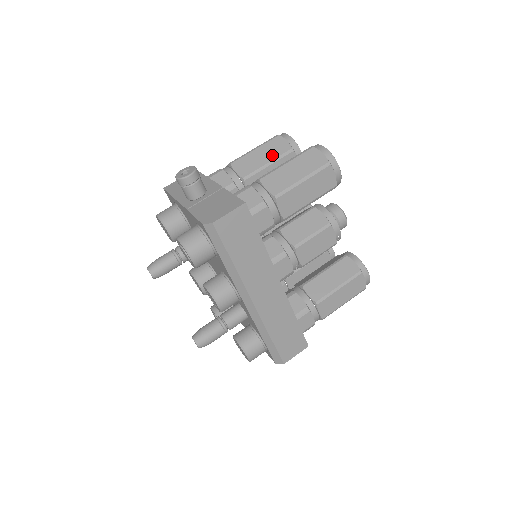
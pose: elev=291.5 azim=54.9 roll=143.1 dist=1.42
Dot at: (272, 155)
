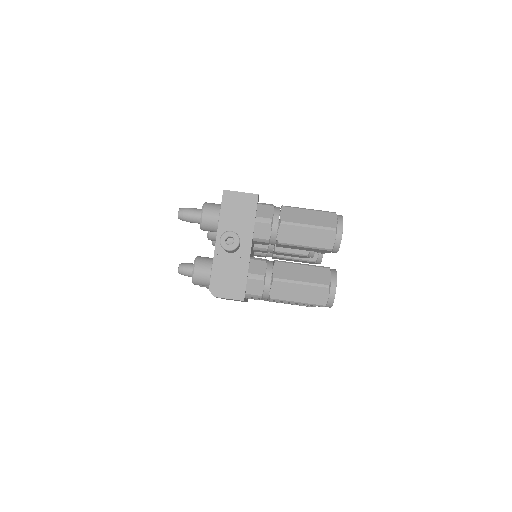
Dot at: (314, 243)
